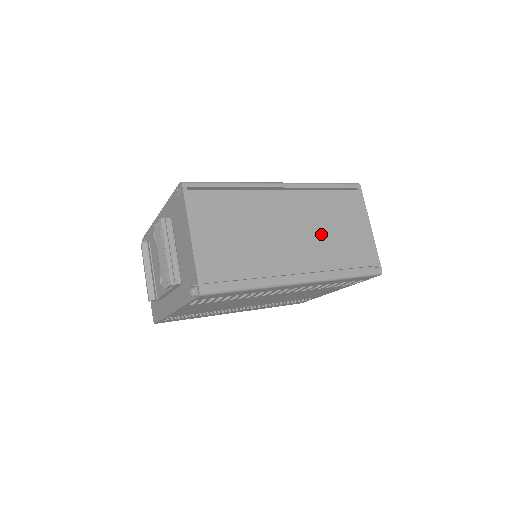
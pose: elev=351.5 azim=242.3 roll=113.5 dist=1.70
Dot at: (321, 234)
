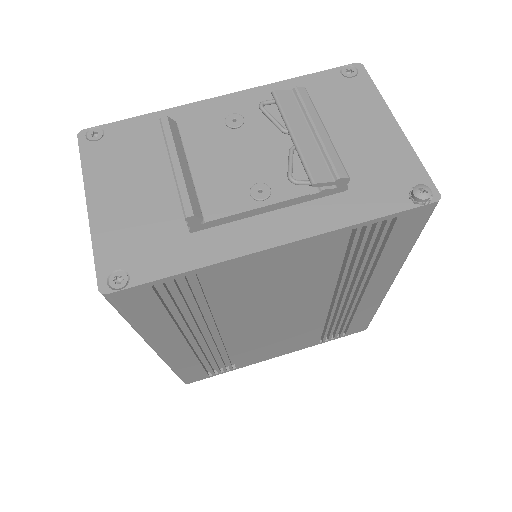
Dot at: occluded
